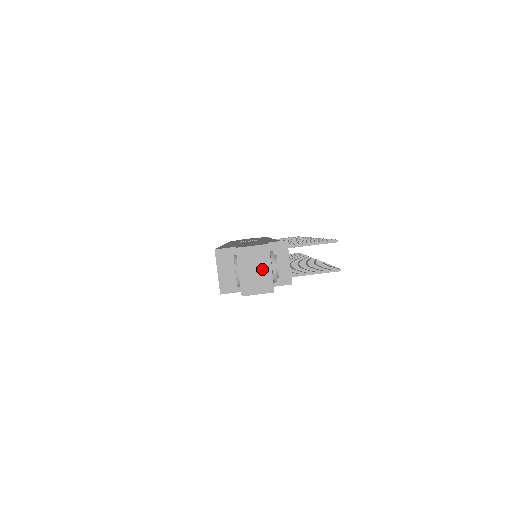
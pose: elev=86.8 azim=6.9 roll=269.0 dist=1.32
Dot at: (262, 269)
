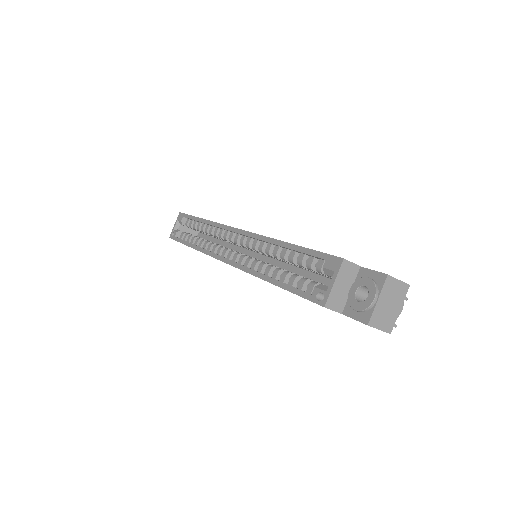
Dot at: (394, 306)
